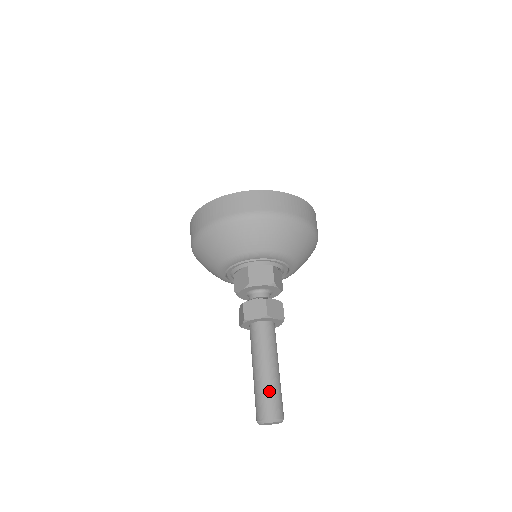
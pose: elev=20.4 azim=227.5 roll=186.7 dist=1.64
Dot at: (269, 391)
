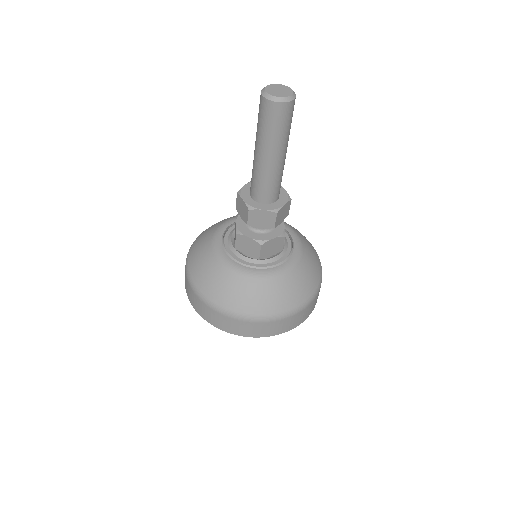
Dot at: occluded
